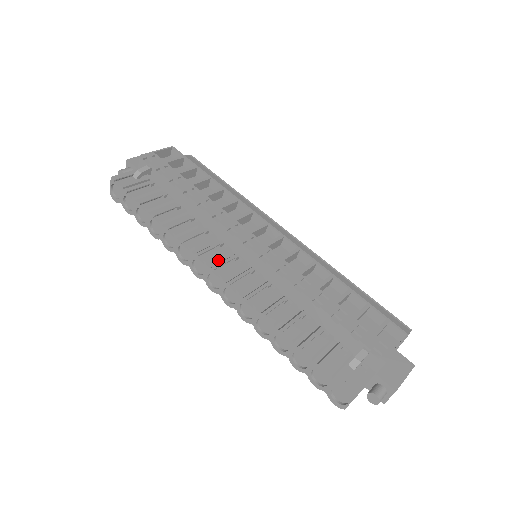
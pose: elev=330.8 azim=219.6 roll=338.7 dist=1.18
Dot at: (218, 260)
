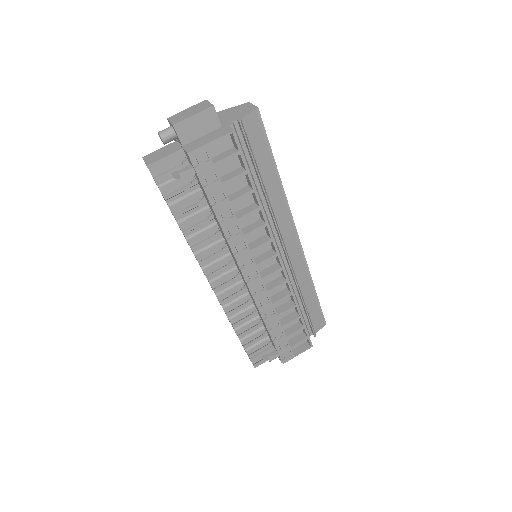
Dot at: (219, 273)
